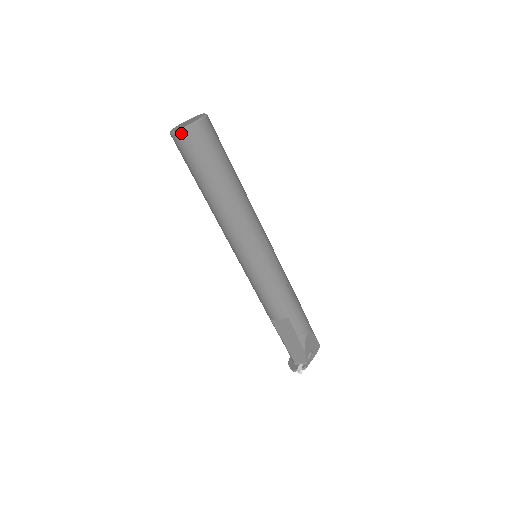
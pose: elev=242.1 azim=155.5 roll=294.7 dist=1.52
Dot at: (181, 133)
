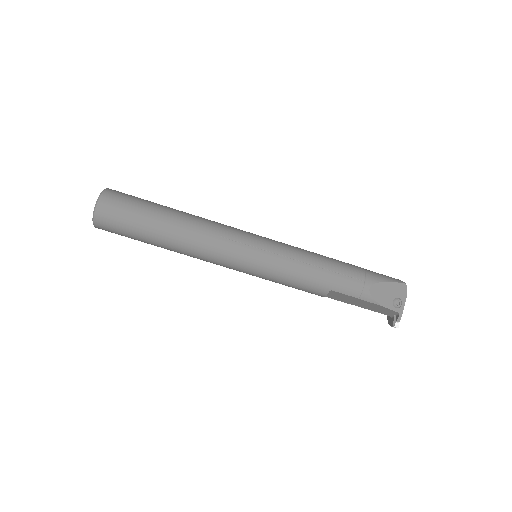
Dot at: (96, 225)
